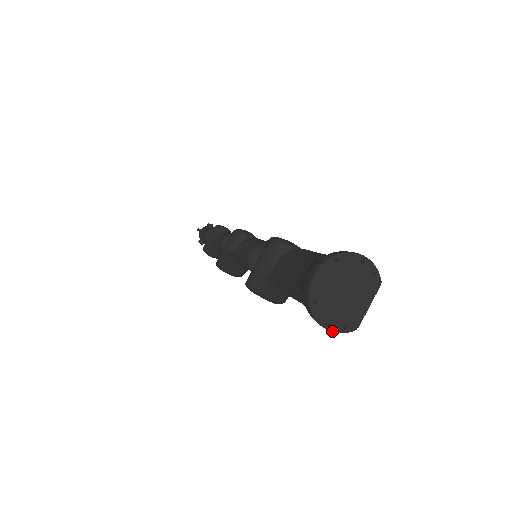
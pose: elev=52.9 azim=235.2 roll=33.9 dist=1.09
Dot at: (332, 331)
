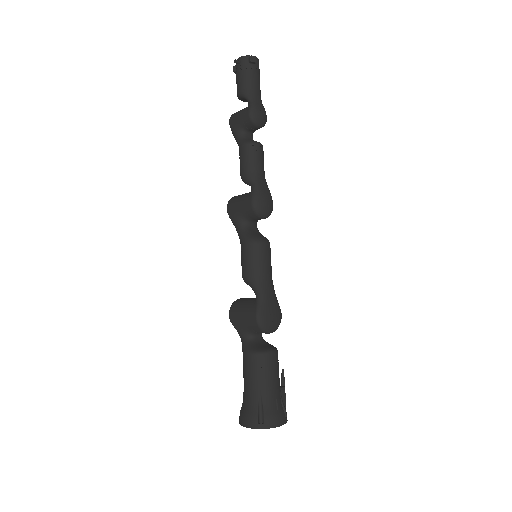
Dot at: occluded
